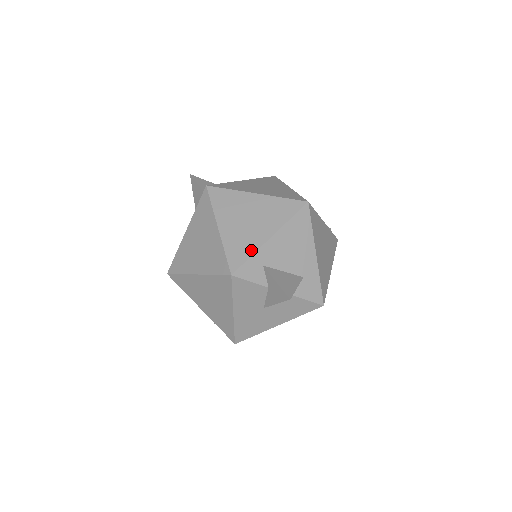
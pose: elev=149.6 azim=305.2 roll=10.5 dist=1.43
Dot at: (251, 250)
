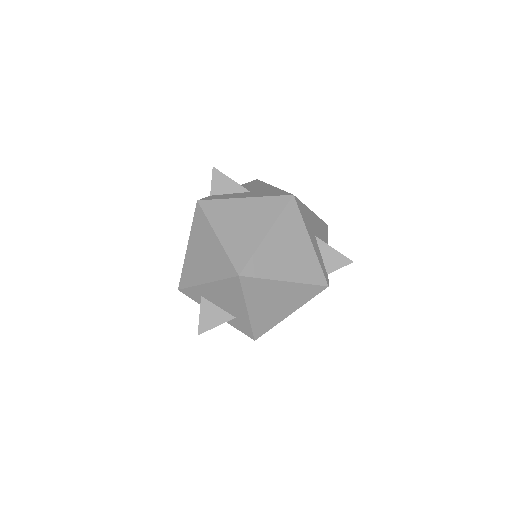
Dot at: (193, 282)
